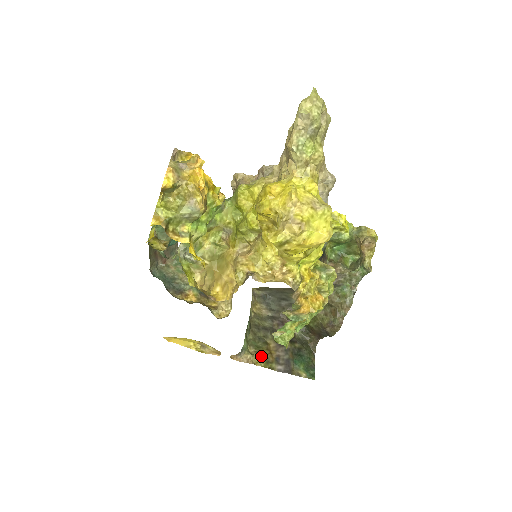
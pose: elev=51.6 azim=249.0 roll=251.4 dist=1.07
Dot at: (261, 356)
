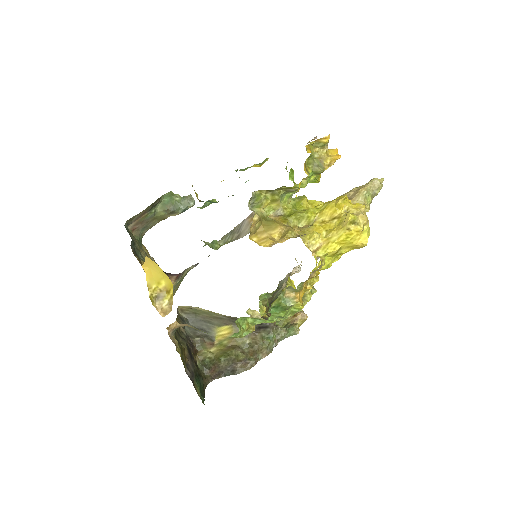
Dot at: (181, 350)
